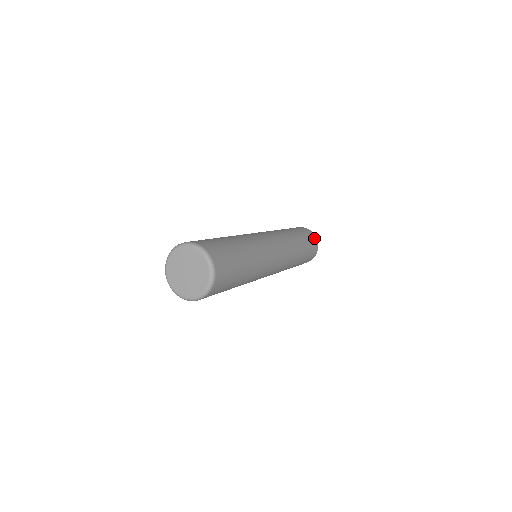
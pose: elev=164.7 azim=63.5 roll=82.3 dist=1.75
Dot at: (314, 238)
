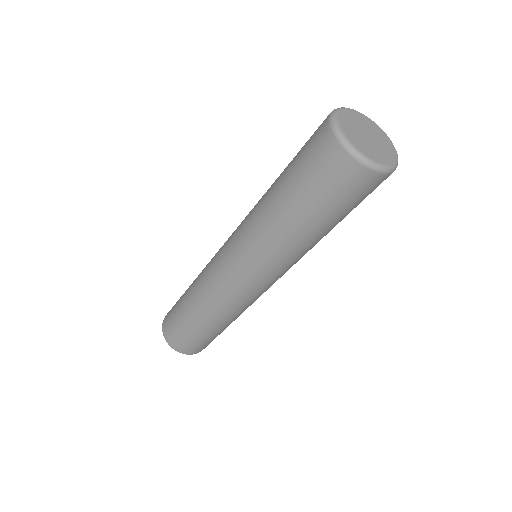
Dot at: occluded
